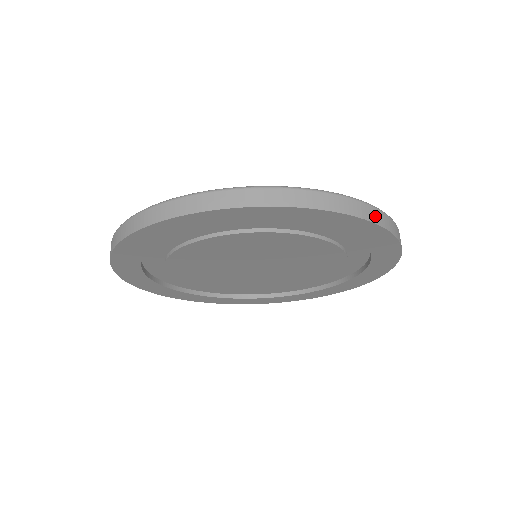
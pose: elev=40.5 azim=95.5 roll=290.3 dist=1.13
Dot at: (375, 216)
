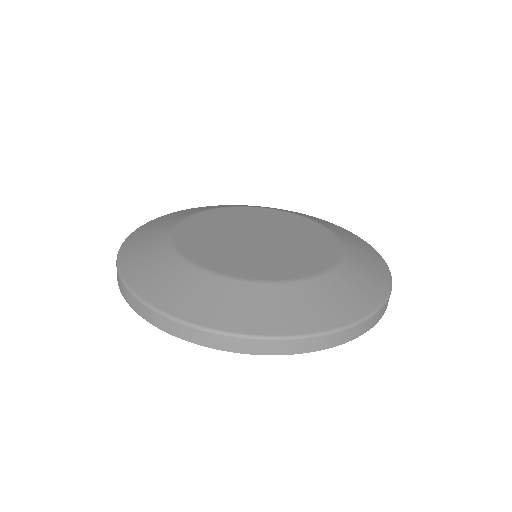
Dot at: (378, 317)
